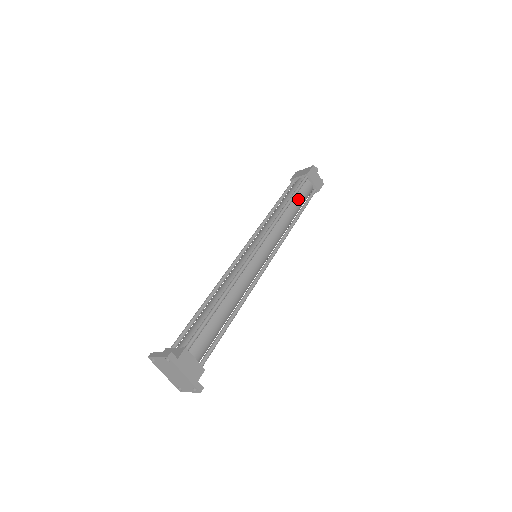
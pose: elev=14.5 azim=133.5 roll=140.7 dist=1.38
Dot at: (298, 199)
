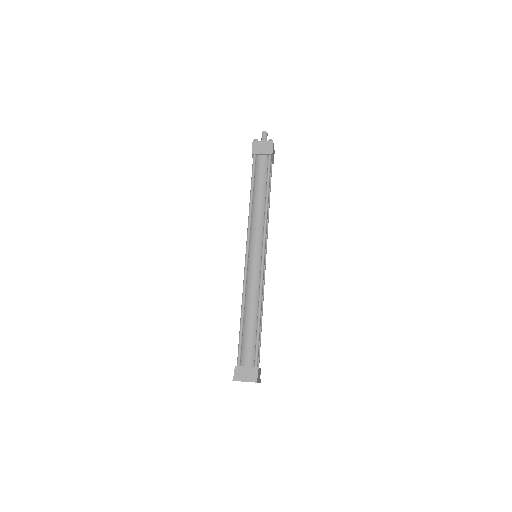
Dot at: (269, 184)
